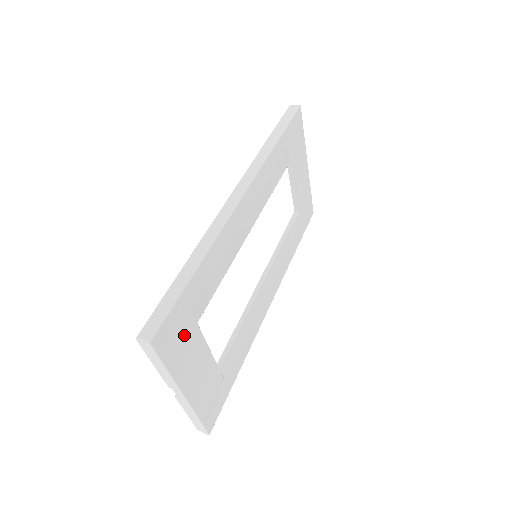
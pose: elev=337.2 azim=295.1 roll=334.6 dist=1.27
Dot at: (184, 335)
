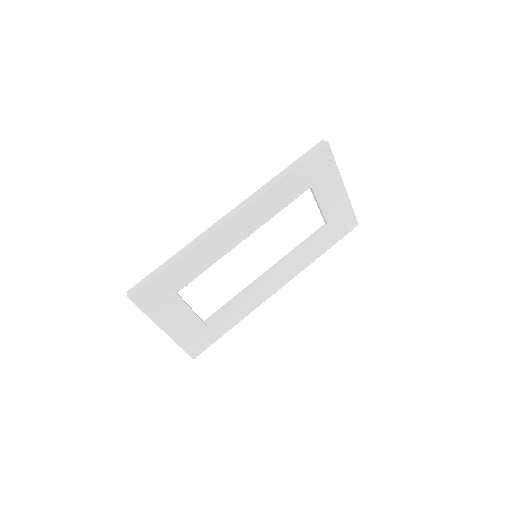
Dot at: (162, 298)
